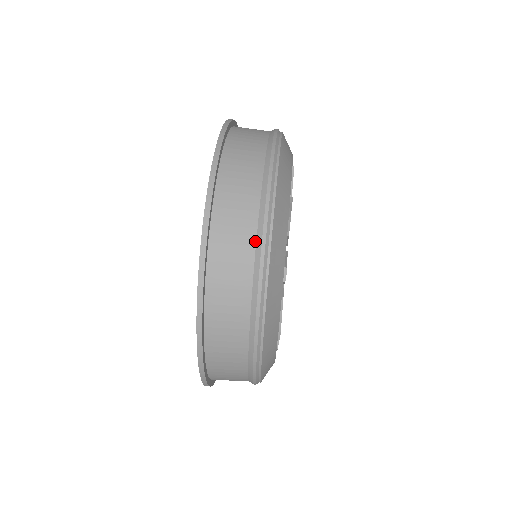
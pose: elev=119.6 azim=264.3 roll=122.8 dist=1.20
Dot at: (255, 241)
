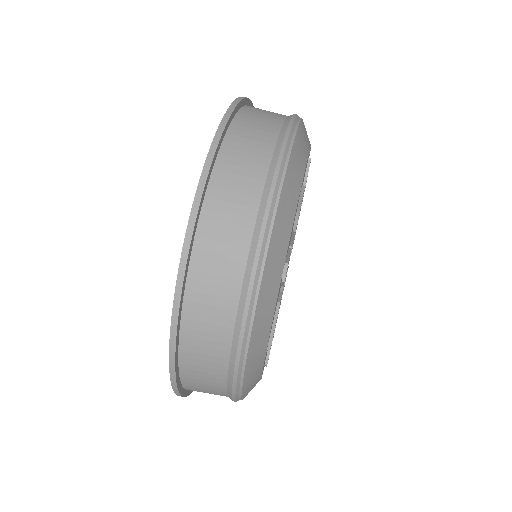
Dot at: (254, 222)
